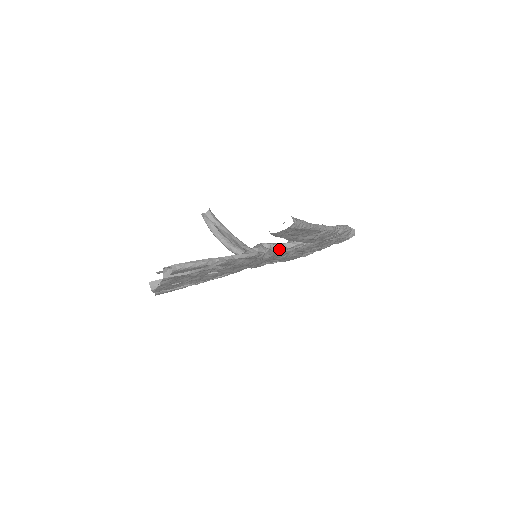
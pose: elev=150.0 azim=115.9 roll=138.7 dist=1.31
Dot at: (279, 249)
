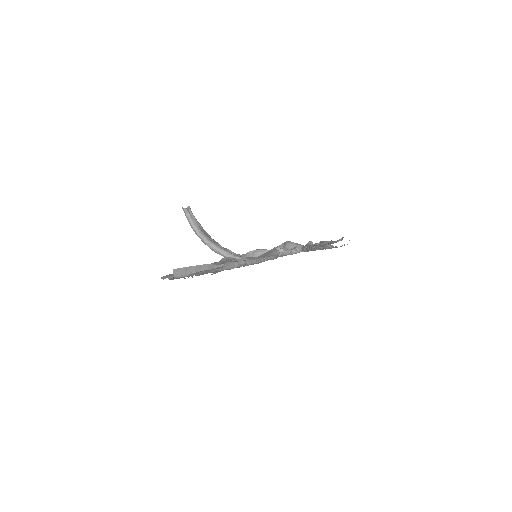
Dot at: (287, 254)
